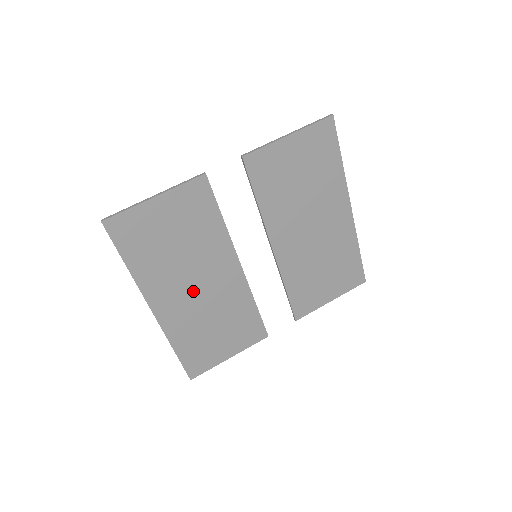
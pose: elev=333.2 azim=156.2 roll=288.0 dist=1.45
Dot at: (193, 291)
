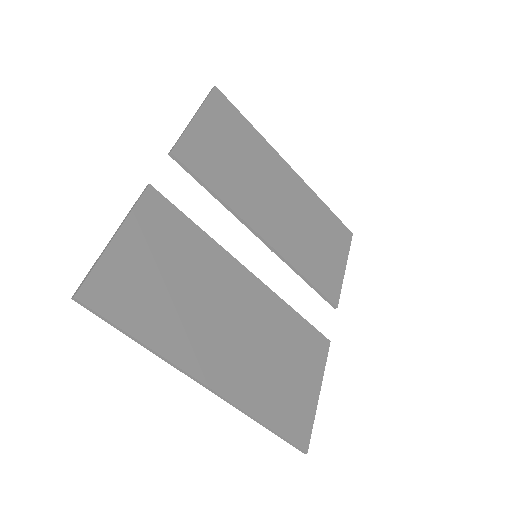
Dot at: (231, 332)
